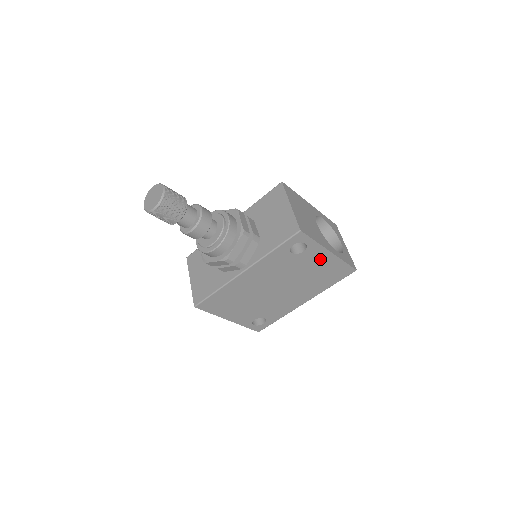
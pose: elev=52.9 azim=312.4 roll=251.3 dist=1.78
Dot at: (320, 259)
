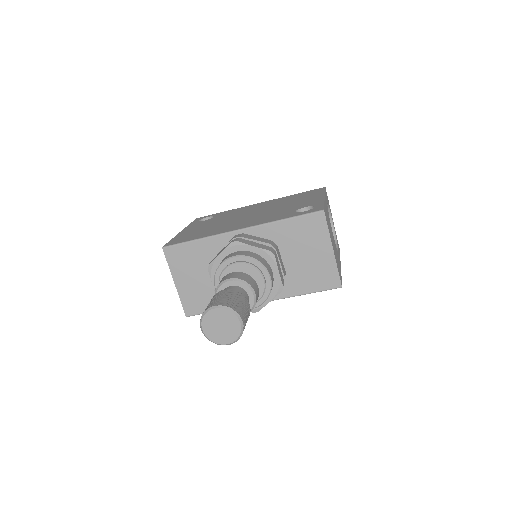
Dot at: occluded
